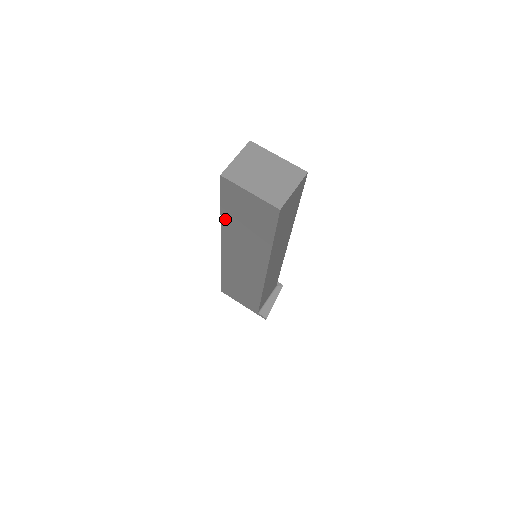
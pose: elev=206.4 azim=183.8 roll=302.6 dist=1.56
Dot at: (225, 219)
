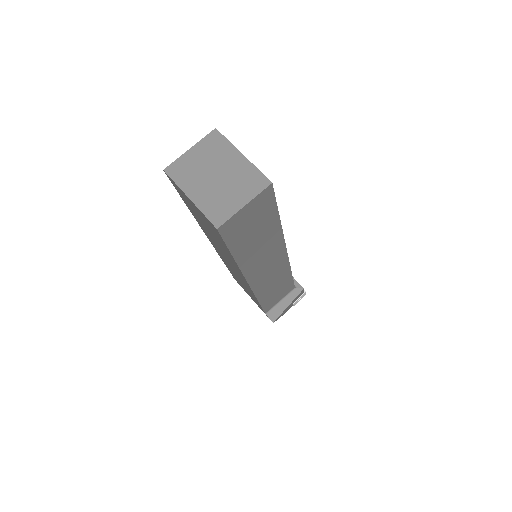
Dot at: (194, 216)
